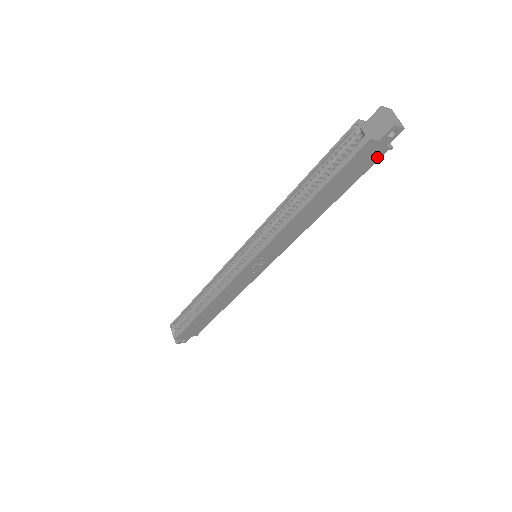
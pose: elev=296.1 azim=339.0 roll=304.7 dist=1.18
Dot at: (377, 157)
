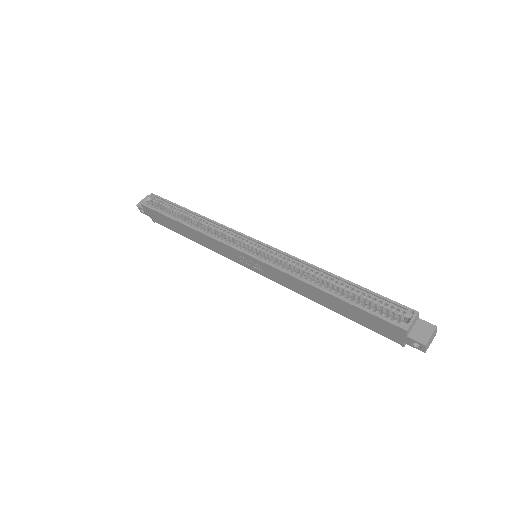
Dot at: (391, 337)
